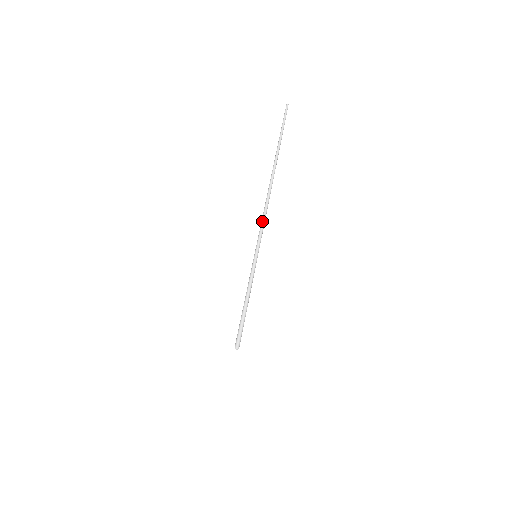
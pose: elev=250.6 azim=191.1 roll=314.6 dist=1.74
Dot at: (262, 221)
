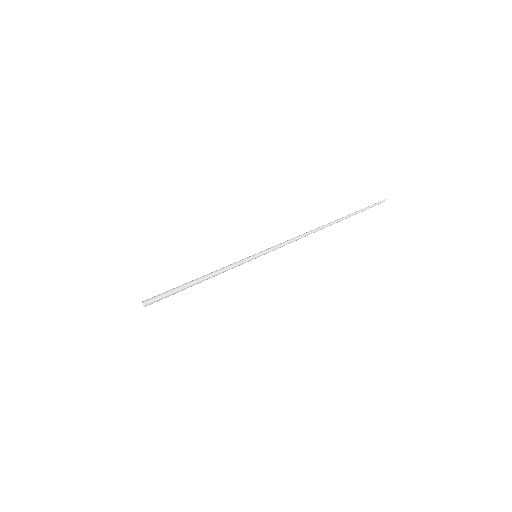
Dot at: (291, 239)
